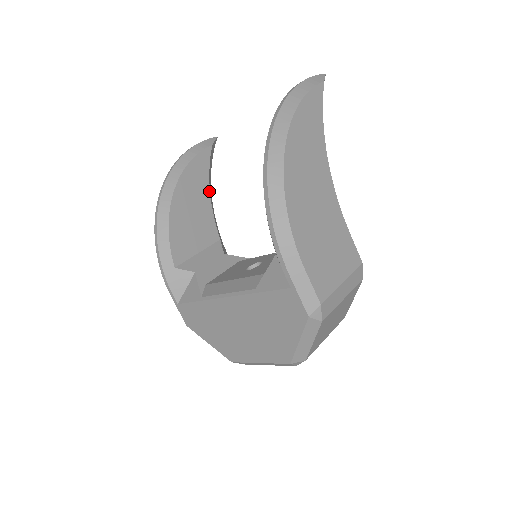
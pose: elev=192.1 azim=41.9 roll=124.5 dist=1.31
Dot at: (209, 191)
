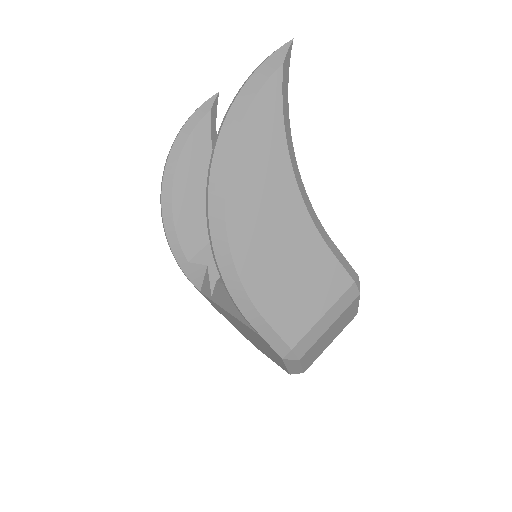
Dot at: occluded
